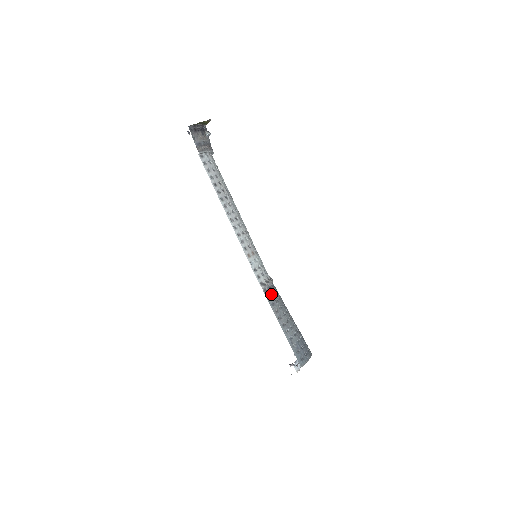
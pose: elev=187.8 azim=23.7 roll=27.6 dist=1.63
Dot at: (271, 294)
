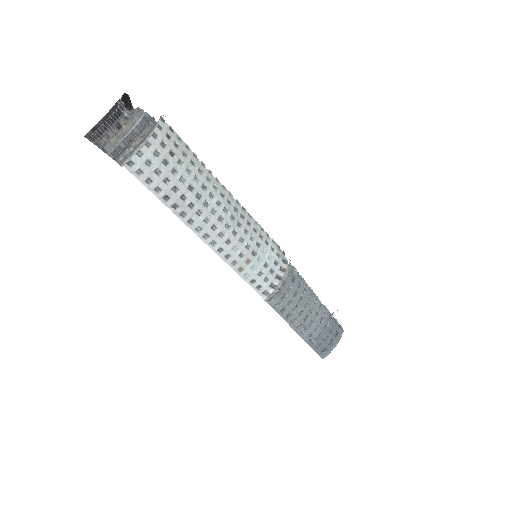
Dot at: (280, 299)
